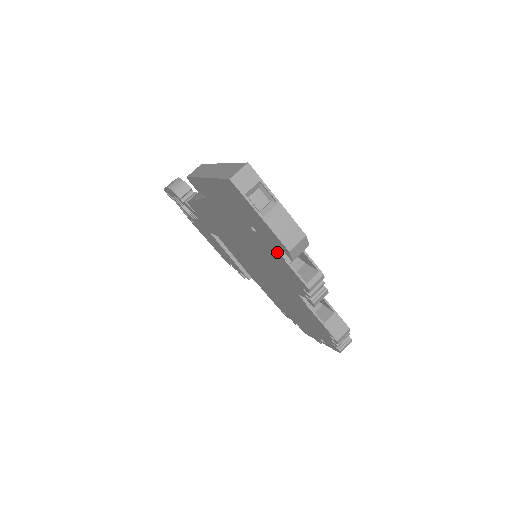
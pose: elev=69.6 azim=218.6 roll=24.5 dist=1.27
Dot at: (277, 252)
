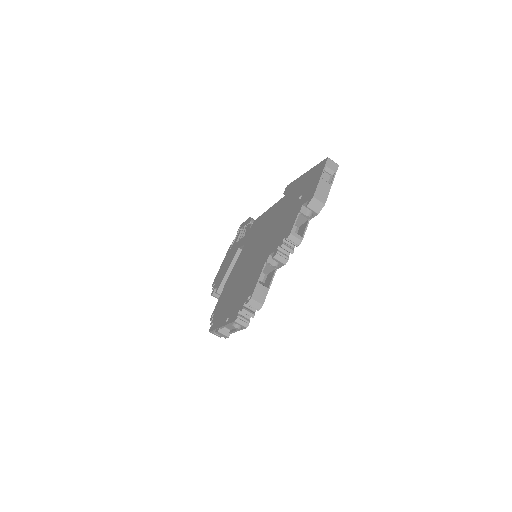
Dot at: (300, 208)
